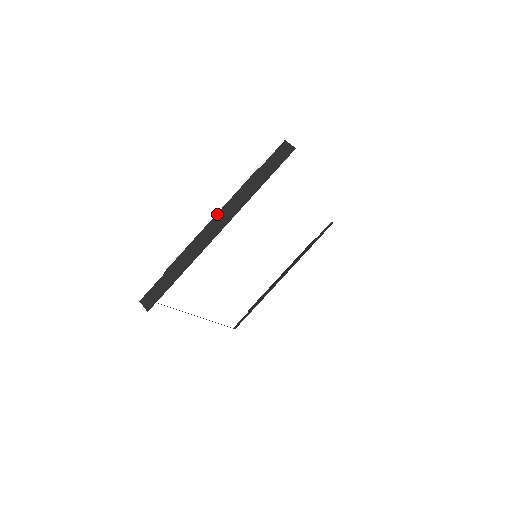
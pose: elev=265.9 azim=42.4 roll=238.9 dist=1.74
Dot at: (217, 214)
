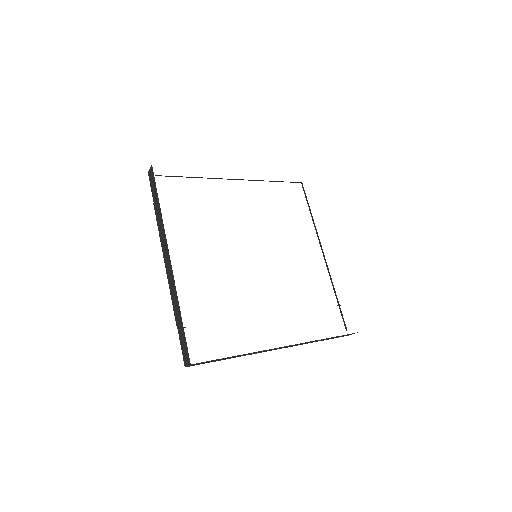
Dot at: (163, 255)
